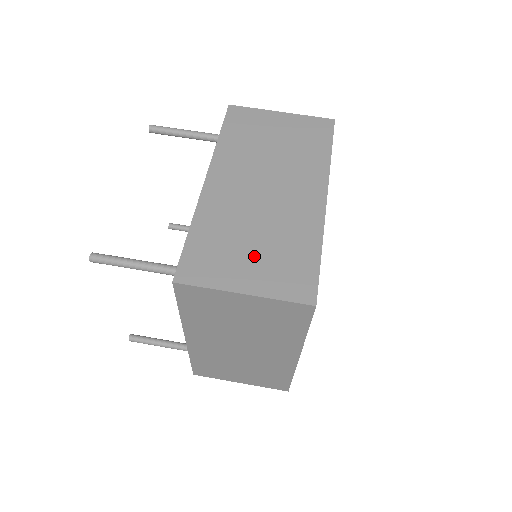
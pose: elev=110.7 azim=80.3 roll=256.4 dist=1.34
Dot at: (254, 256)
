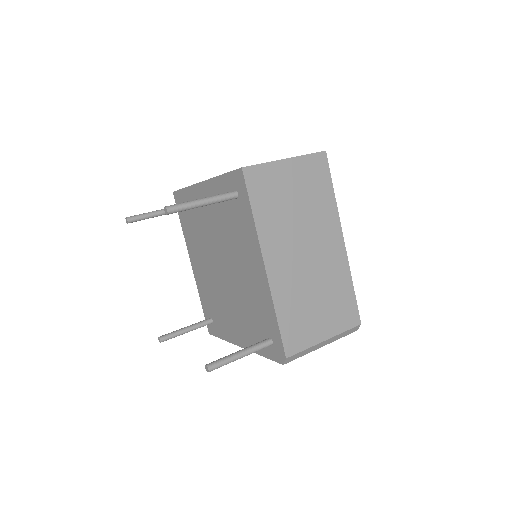
Dot at: occluded
